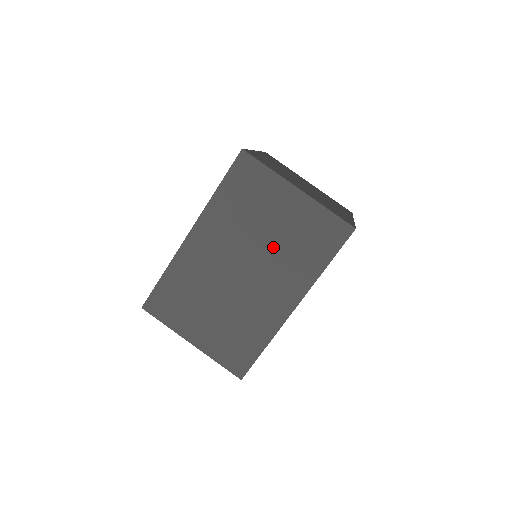
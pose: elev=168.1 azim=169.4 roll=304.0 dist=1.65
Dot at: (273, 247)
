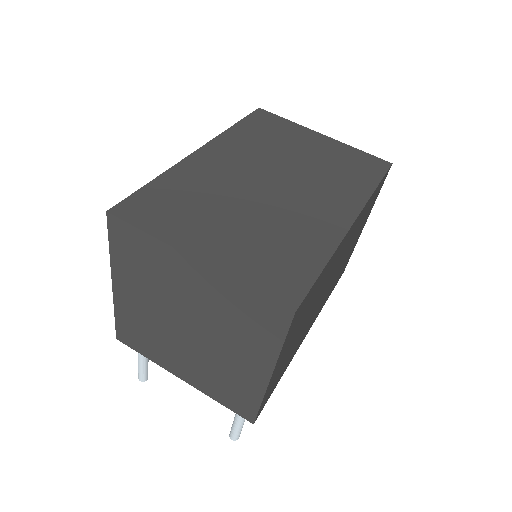
Dot at: (308, 168)
